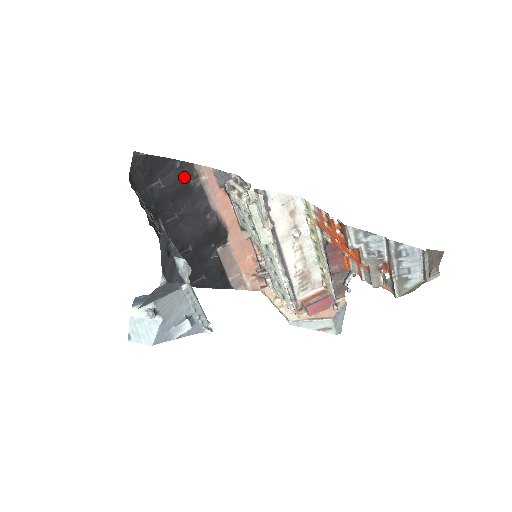
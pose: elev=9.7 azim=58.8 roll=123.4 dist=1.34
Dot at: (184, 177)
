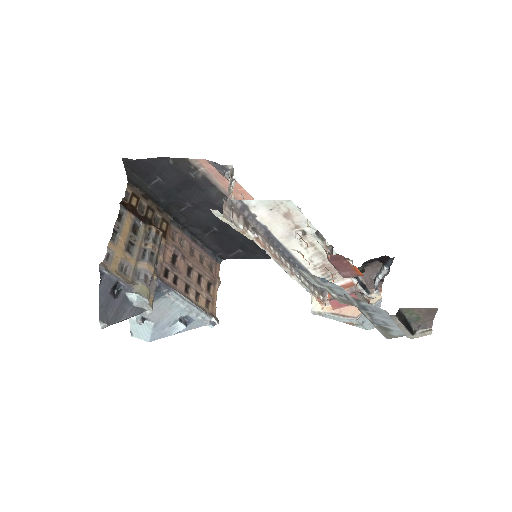
Dot at: (182, 172)
